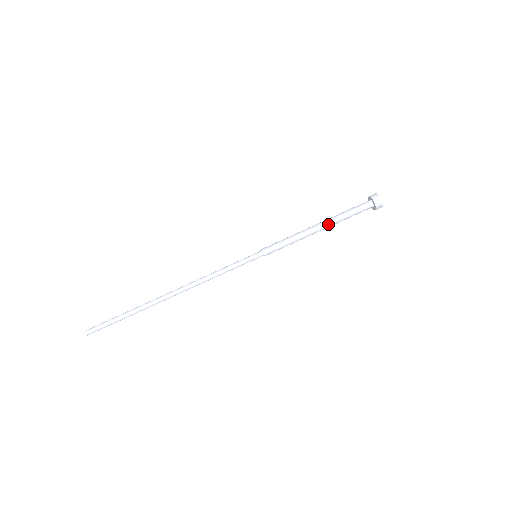
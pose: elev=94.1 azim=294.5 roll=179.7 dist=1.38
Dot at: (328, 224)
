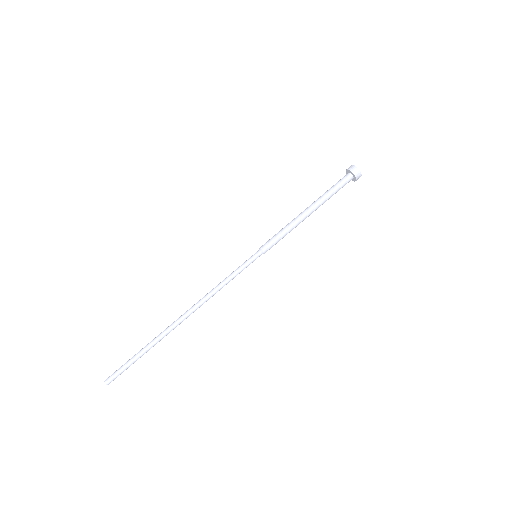
Dot at: (314, 204)
